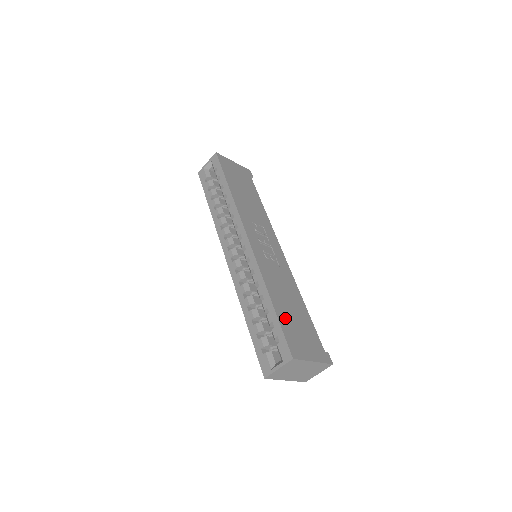
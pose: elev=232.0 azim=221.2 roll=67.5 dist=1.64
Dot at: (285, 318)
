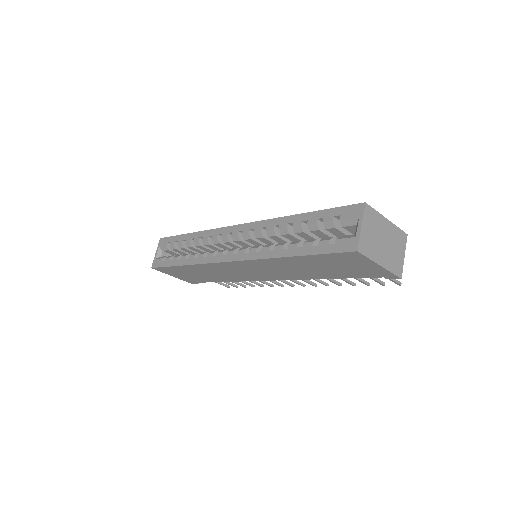
Dot at: occluded
